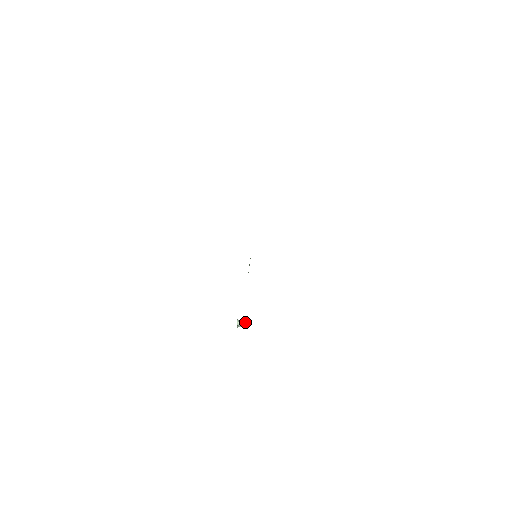
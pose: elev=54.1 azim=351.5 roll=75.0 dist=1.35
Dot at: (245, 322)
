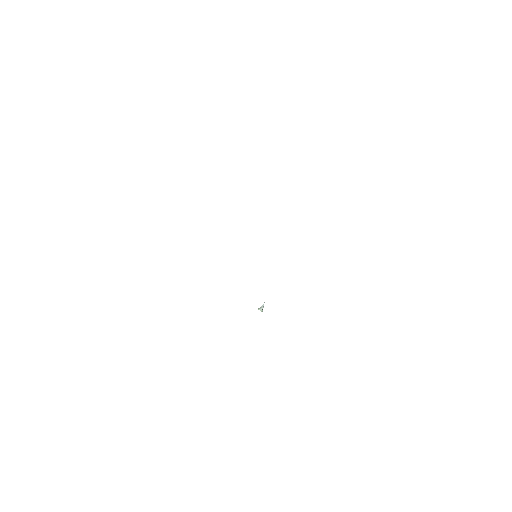
Dot at: (262, 306)
